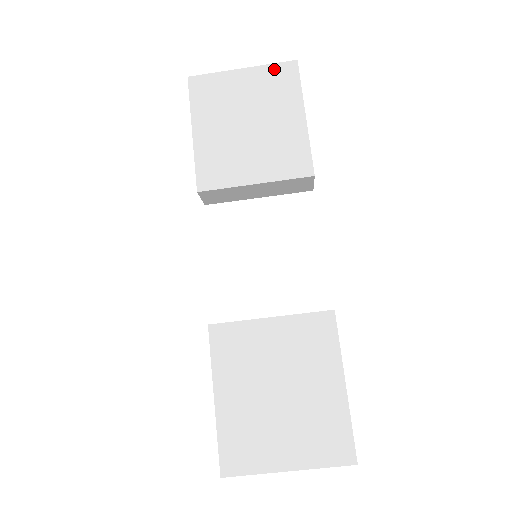
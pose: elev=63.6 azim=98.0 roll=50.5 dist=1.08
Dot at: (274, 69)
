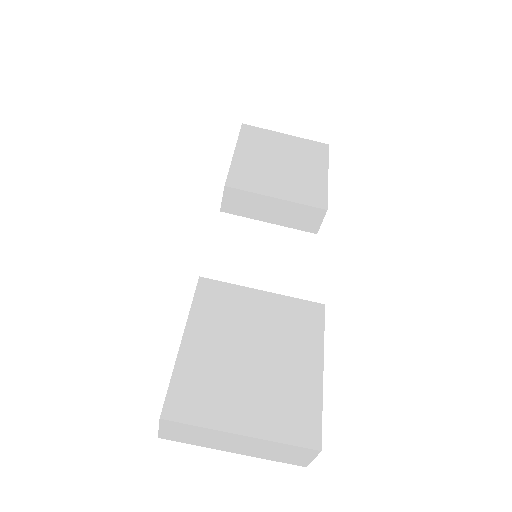
Dot at: (310, 143)
